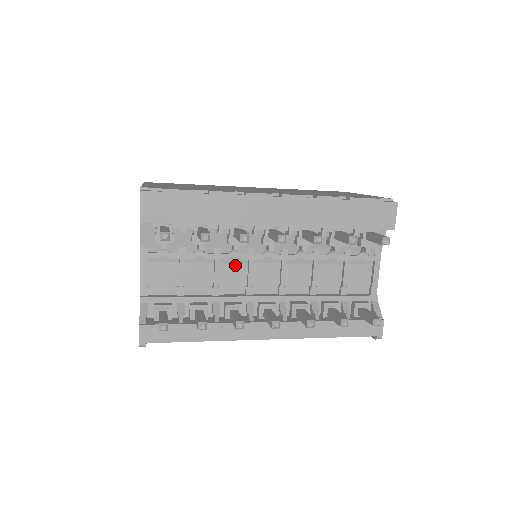
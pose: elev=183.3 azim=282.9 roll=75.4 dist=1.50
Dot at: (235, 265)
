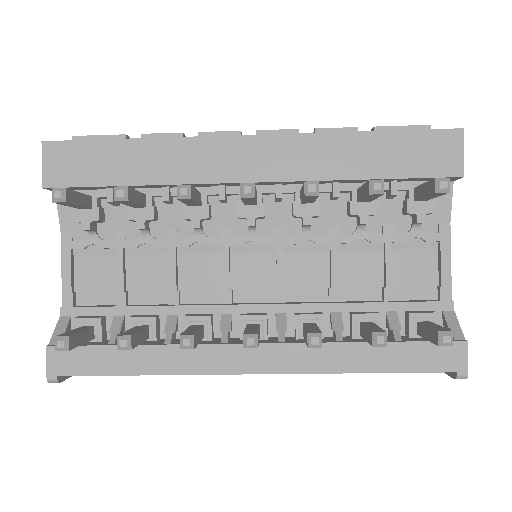
Dot at: (203, 257)
